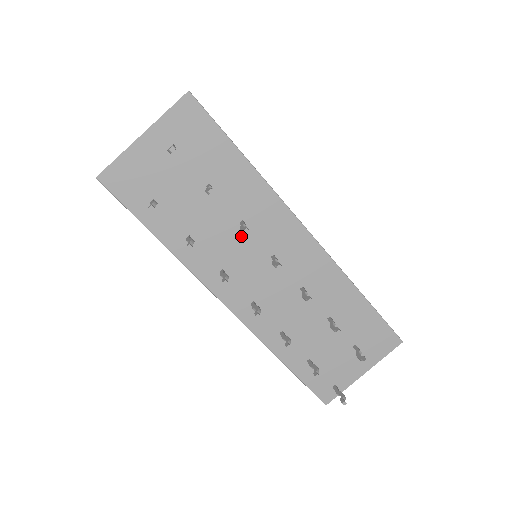
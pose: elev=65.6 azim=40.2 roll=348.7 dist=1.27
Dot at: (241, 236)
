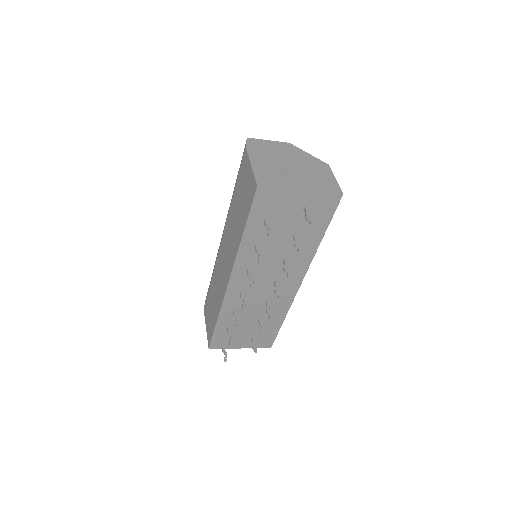
Dot at: (276, 263)
